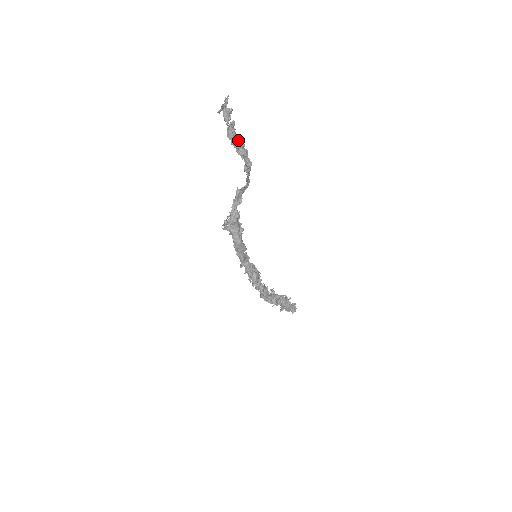
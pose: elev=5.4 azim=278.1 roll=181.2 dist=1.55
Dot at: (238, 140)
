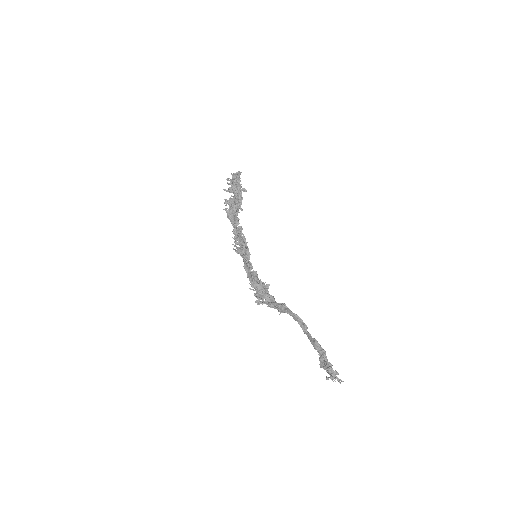
Dot at: occluded
